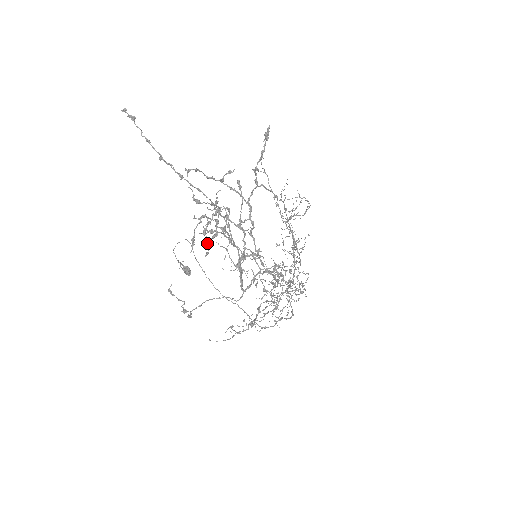
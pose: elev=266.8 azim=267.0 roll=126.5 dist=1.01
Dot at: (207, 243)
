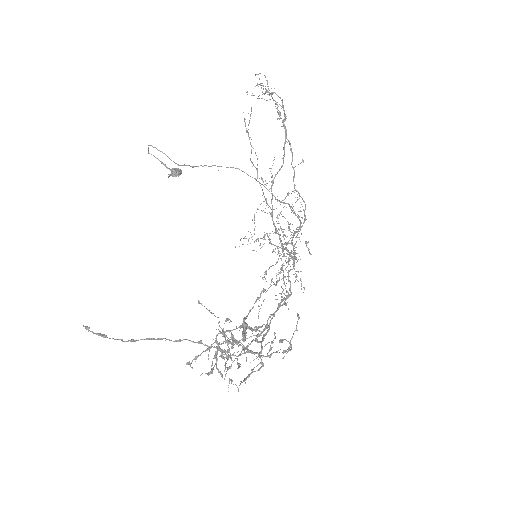
Dot at: occluded
